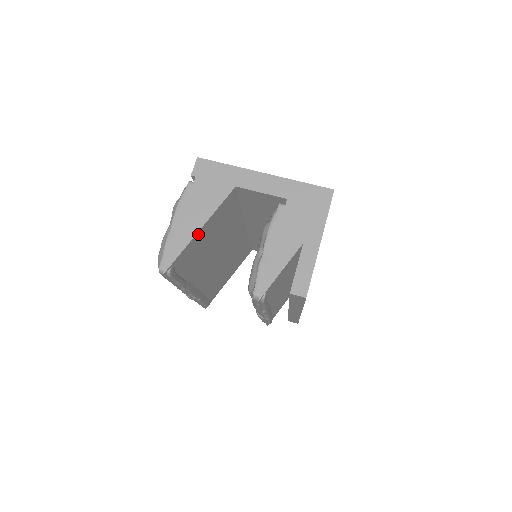
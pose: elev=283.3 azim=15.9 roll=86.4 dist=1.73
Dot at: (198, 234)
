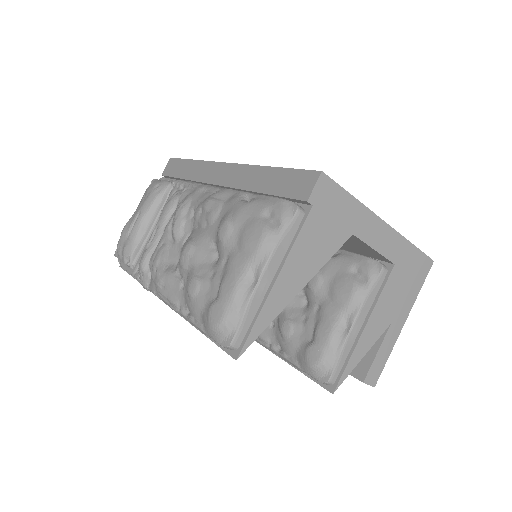
Dot at: (289, 295)
